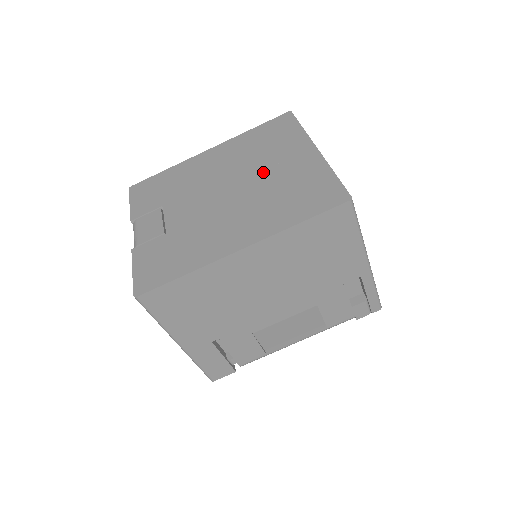
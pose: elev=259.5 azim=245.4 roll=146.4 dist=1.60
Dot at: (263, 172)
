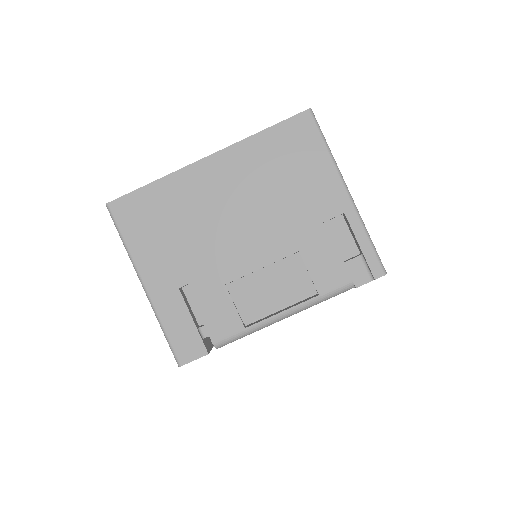
Dot at: occluded
